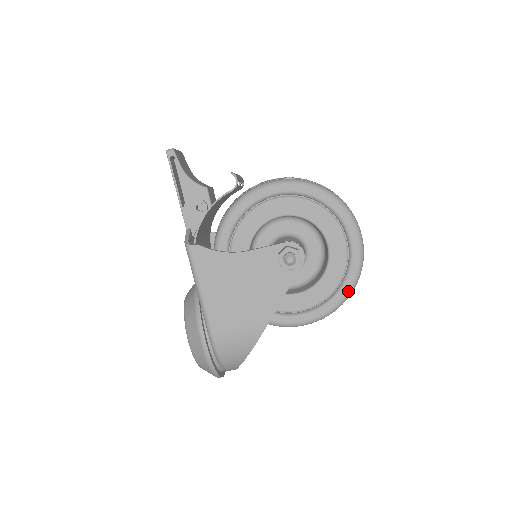
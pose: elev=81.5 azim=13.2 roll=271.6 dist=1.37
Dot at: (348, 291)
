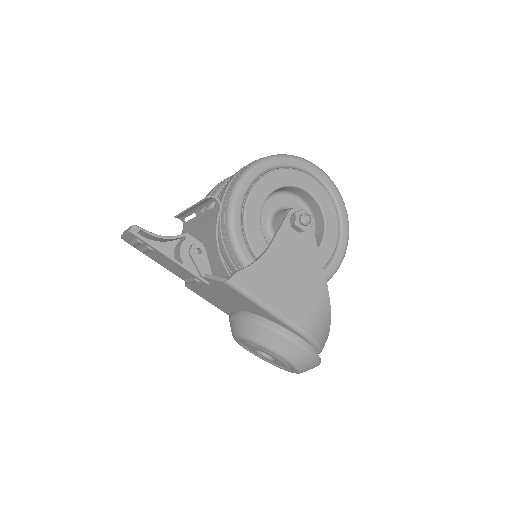
Dot at: (345, 213)
